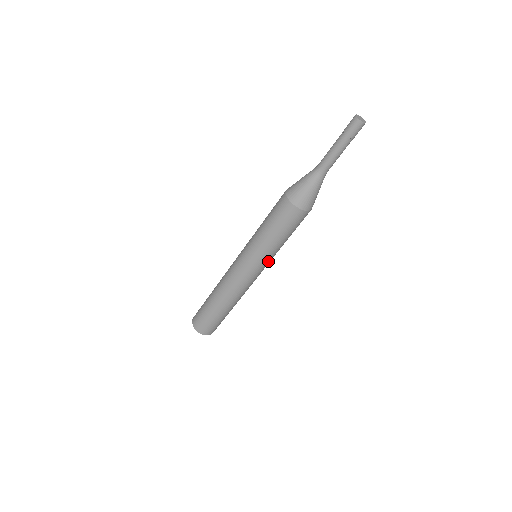
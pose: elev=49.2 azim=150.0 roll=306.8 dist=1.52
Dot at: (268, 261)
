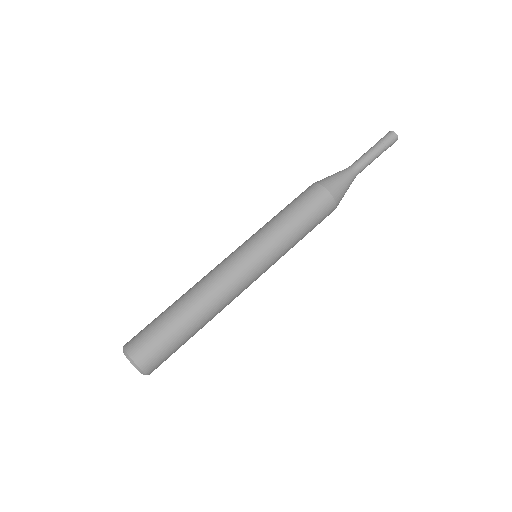
Dot at: (275, 259)
